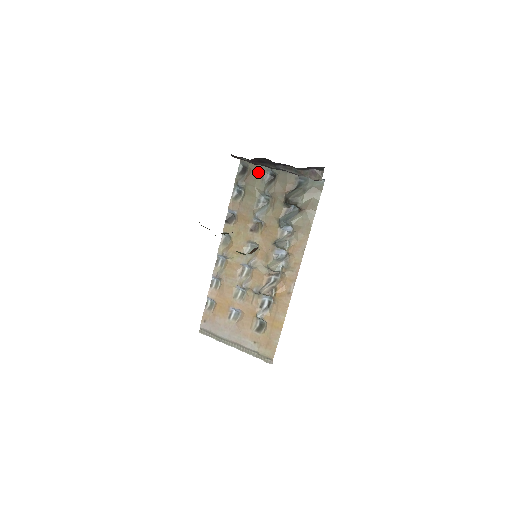
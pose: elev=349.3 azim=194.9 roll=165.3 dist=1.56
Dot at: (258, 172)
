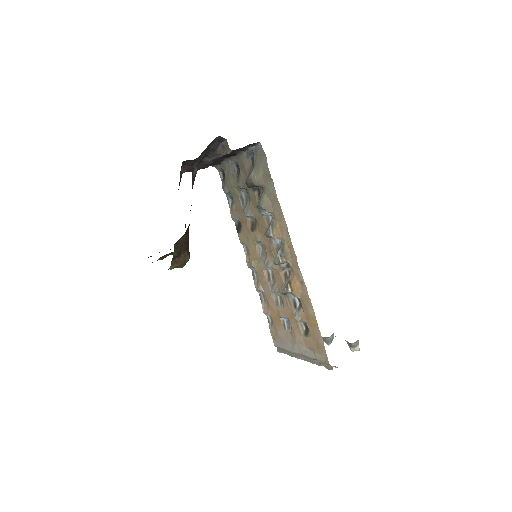
Dot at: (228, 171)
